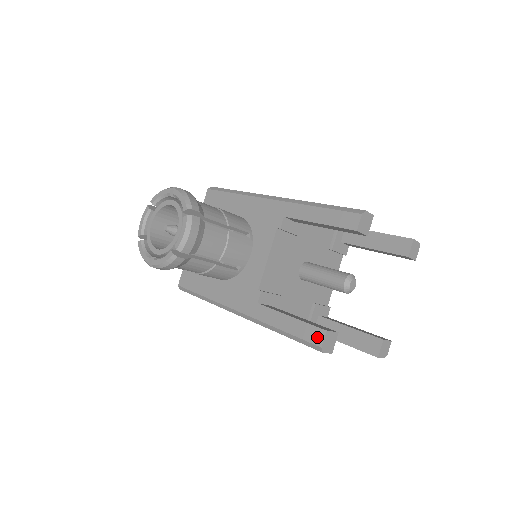
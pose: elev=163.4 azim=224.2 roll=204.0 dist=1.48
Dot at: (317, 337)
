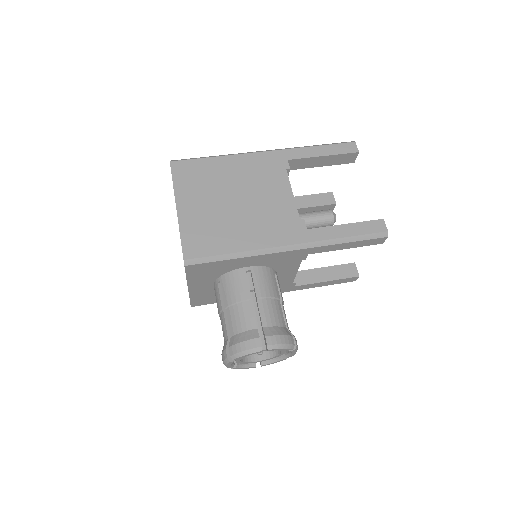
Dot at: (352, 280)
